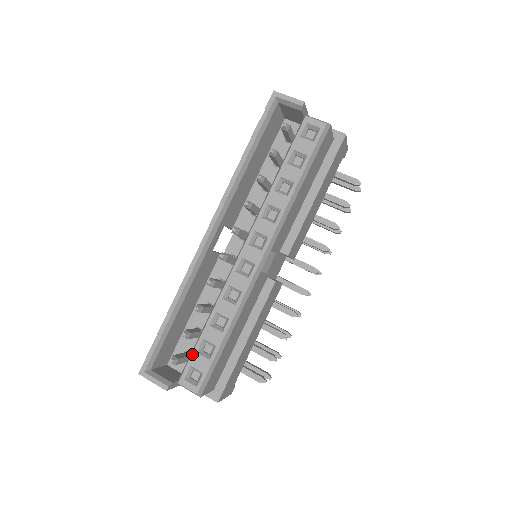
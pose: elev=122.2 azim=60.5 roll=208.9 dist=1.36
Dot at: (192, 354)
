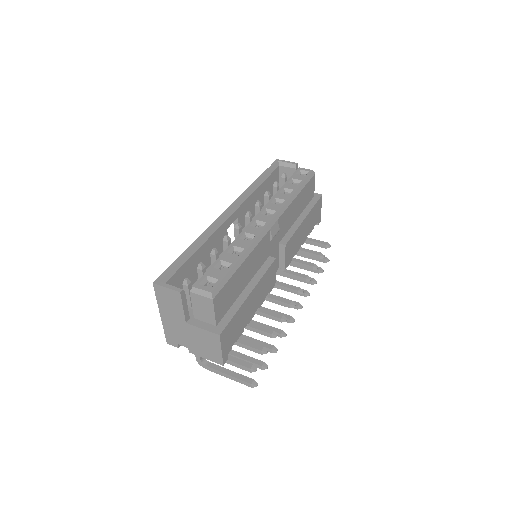
Dot at: (209, 269)
